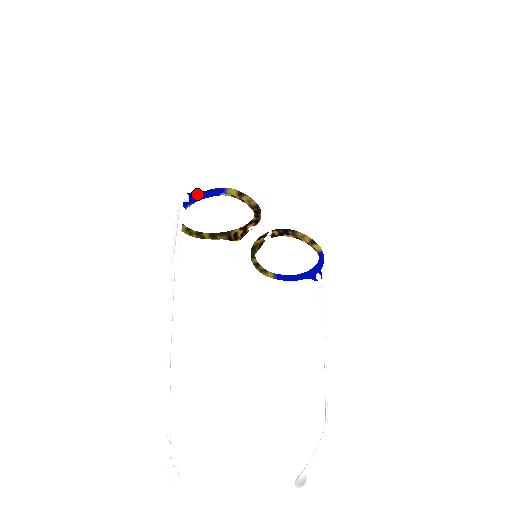
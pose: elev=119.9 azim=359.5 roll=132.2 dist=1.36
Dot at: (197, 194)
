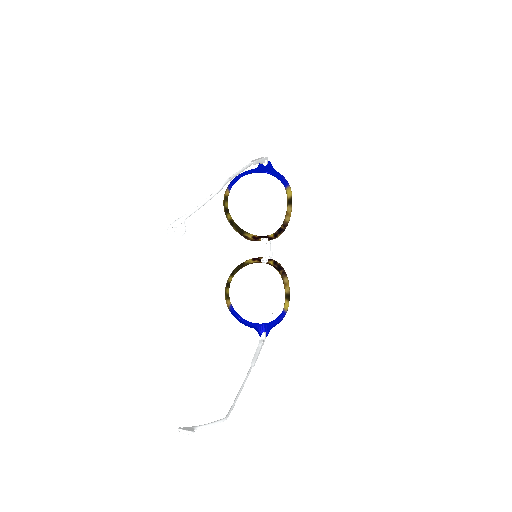
Dot at: (271, 170)
